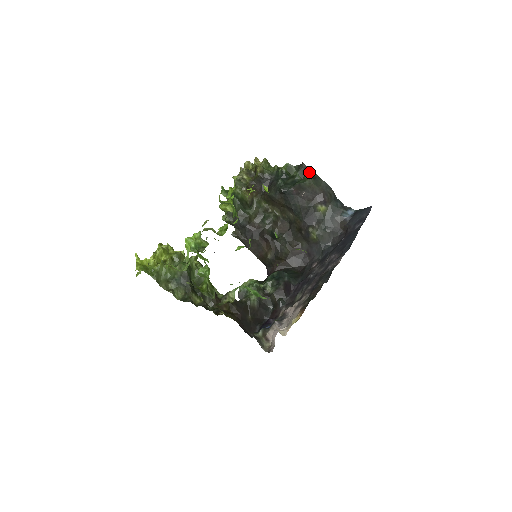
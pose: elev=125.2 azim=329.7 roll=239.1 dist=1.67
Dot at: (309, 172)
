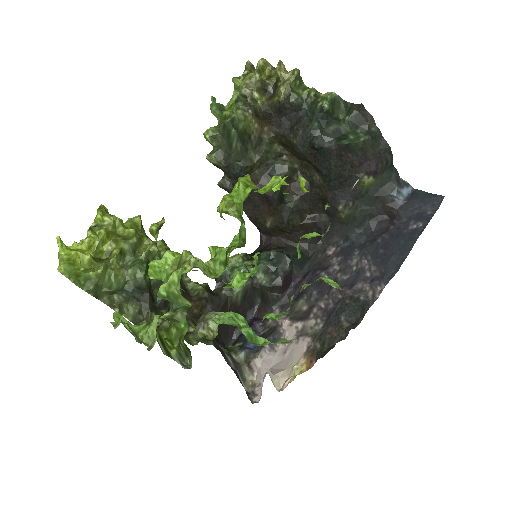
Dot at: (367, 122)
